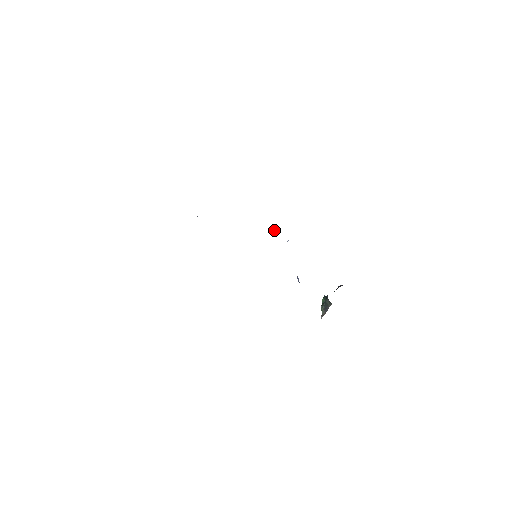
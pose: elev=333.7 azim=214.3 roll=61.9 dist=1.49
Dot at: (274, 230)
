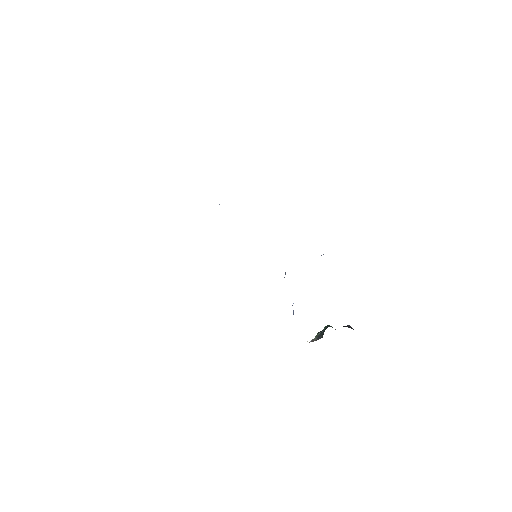
Dot at: occluded
